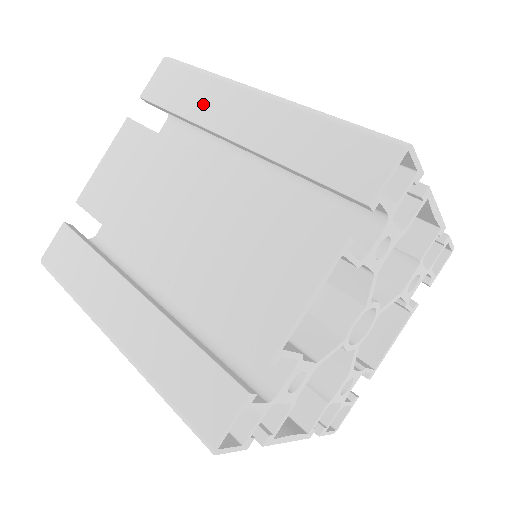
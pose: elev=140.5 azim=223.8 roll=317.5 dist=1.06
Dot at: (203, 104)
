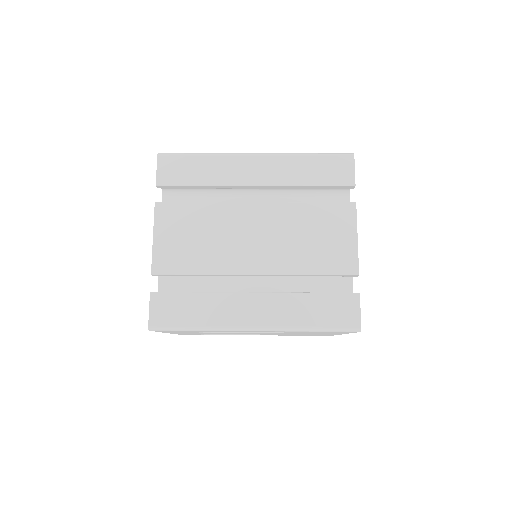
Dot at: (218, 173)
